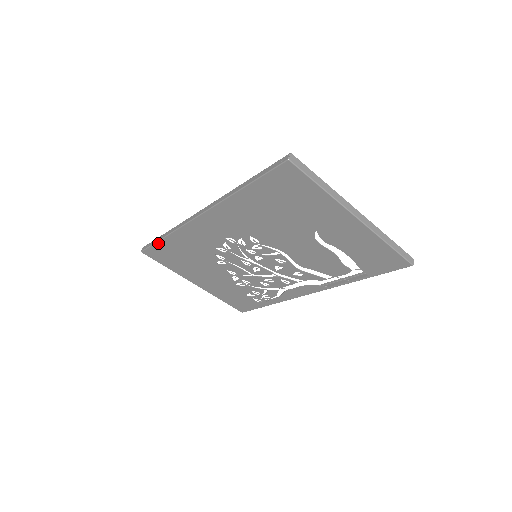
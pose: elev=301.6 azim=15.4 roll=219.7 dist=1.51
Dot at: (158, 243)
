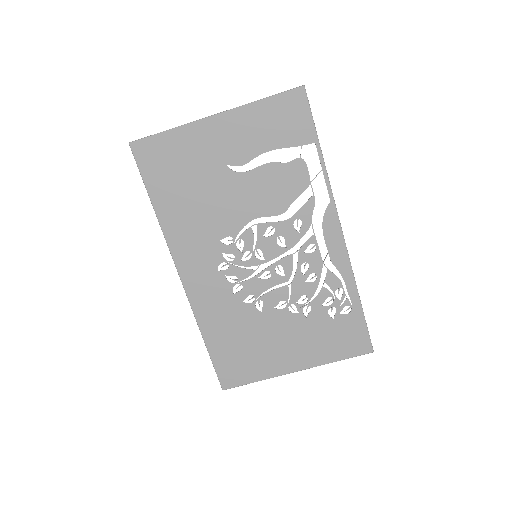
Dot at: (212, 356)
